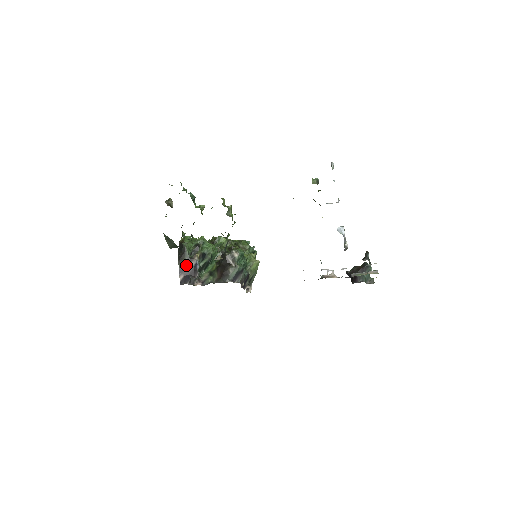
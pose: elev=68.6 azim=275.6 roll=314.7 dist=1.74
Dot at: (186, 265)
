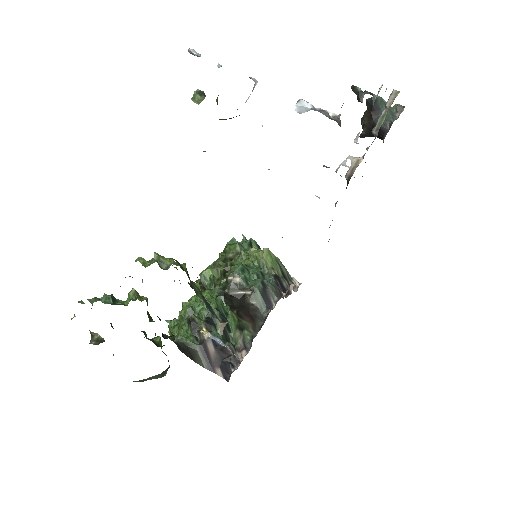
Dot at: (206, 356)
